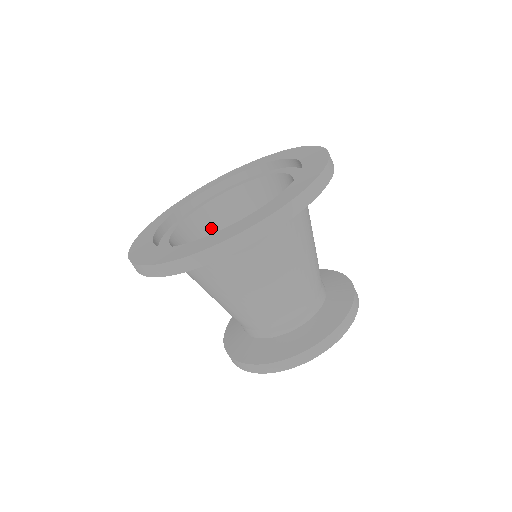
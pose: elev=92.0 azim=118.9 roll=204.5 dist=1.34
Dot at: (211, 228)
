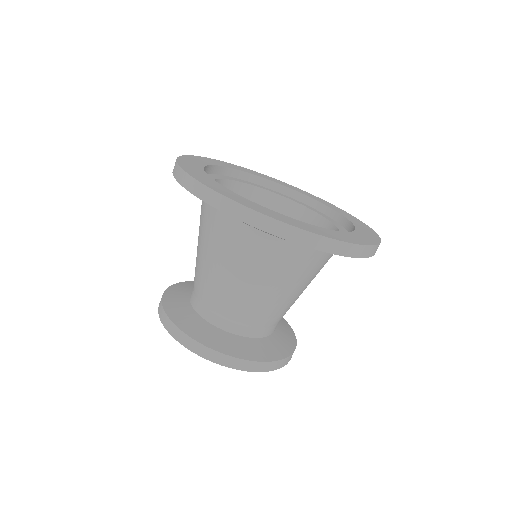
Dot at: occluded
